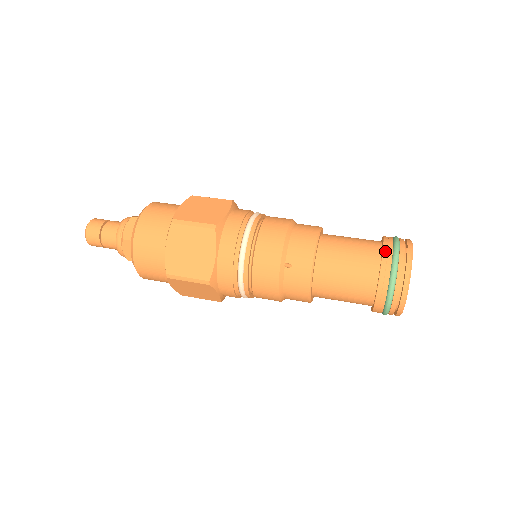
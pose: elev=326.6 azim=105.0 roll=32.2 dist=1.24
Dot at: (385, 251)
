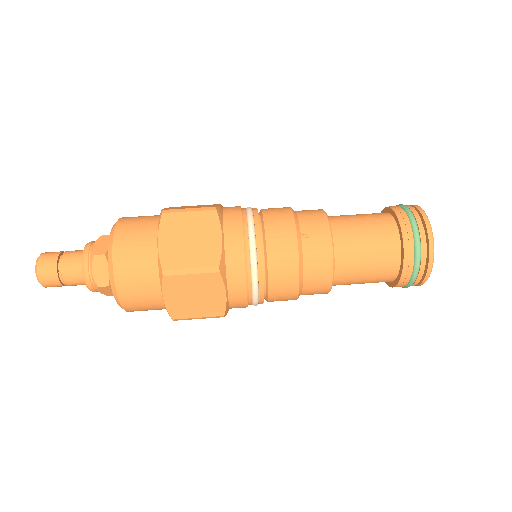
Dot at: (395, 209)
